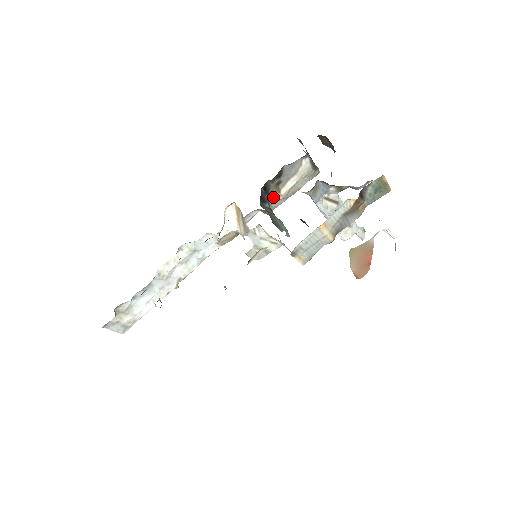
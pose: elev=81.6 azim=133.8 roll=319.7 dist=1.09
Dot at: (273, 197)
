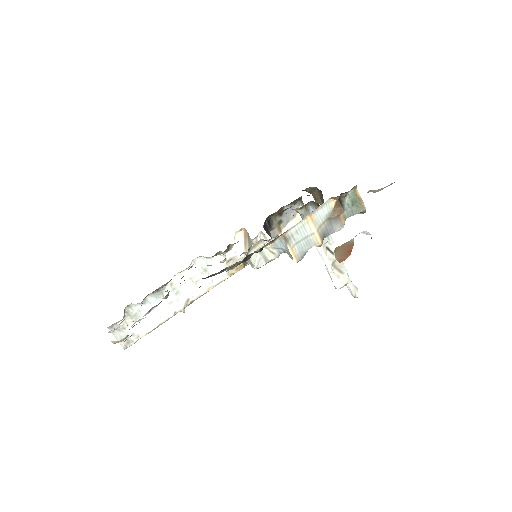
Dot at: (275, 235)
